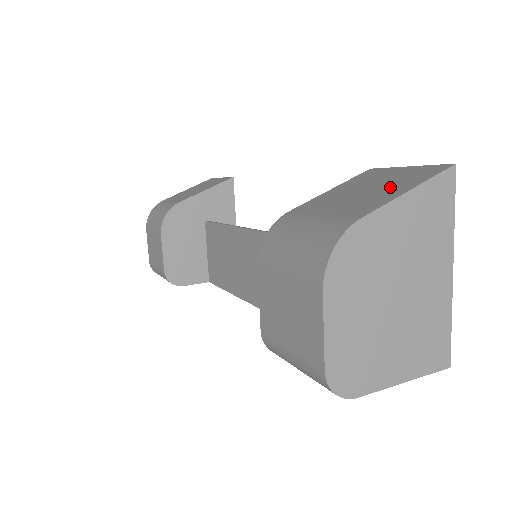
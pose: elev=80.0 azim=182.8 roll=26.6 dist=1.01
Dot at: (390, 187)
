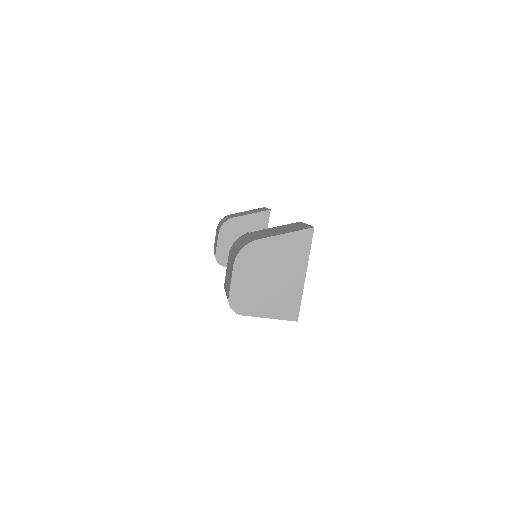
Dot at: (285, 231)
